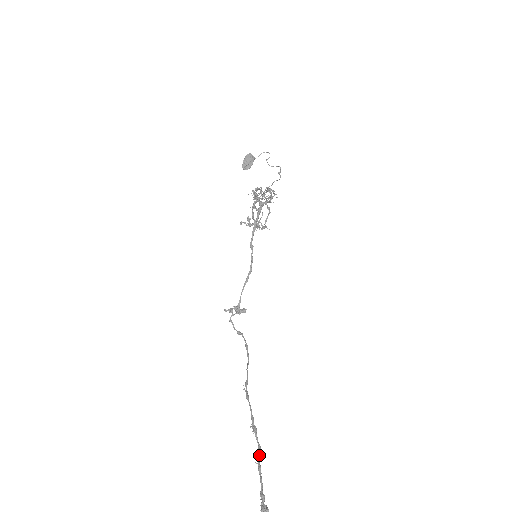
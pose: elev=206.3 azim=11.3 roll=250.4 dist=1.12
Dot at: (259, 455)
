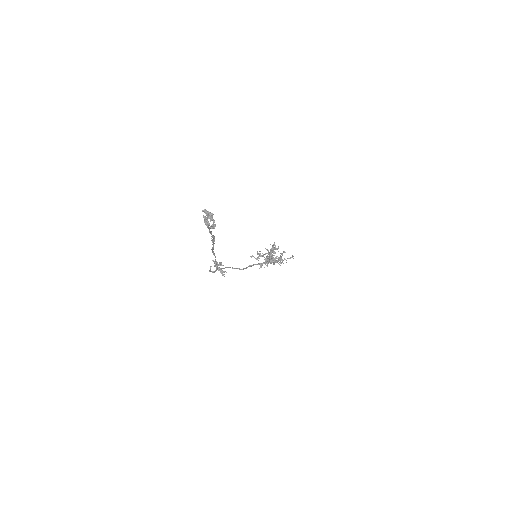
Dot at: (212, 235)
